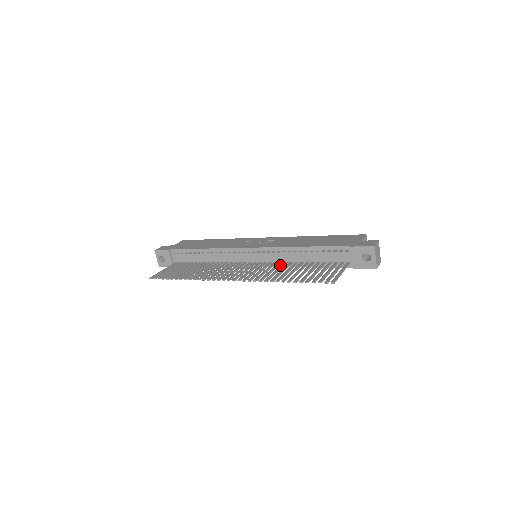
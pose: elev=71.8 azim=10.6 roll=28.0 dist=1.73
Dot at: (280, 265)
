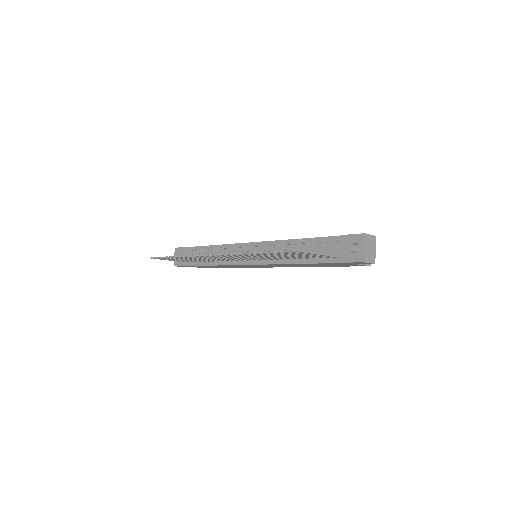
Dot at: (272, 262)
